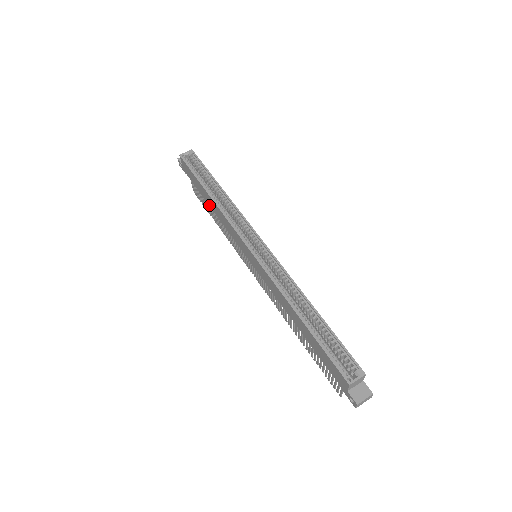
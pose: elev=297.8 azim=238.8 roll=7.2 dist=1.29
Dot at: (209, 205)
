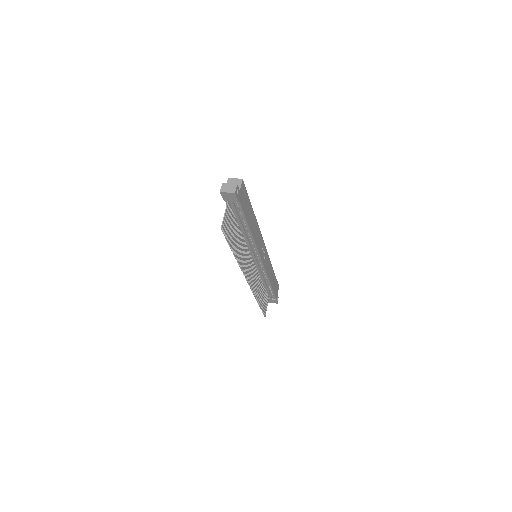
Dot at: occluded
